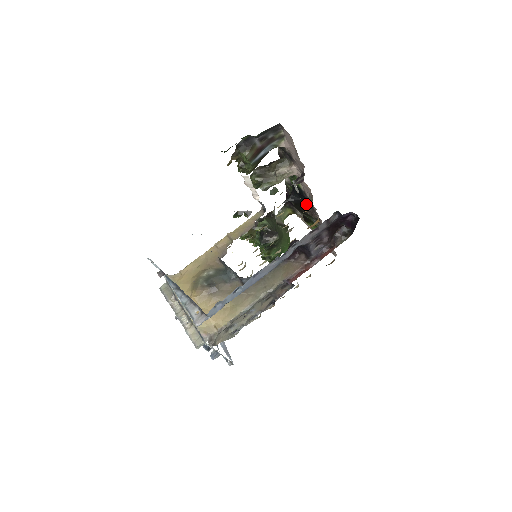
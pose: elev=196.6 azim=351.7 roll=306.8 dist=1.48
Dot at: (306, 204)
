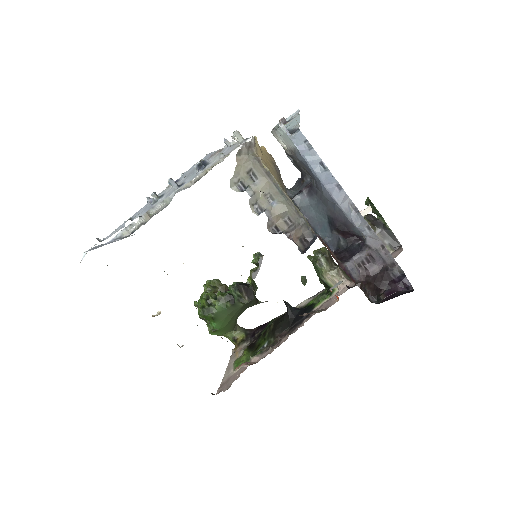
Dot at: (290, 325)
